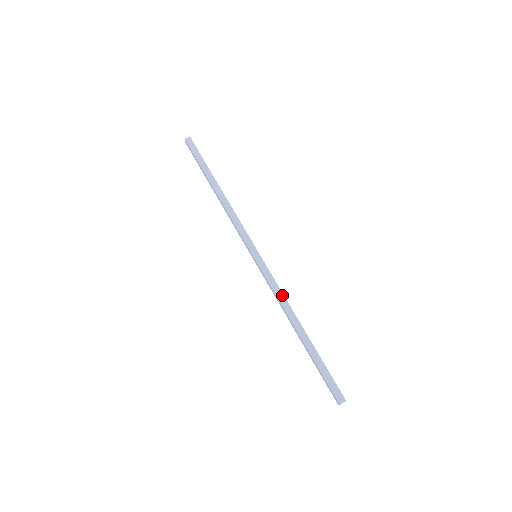
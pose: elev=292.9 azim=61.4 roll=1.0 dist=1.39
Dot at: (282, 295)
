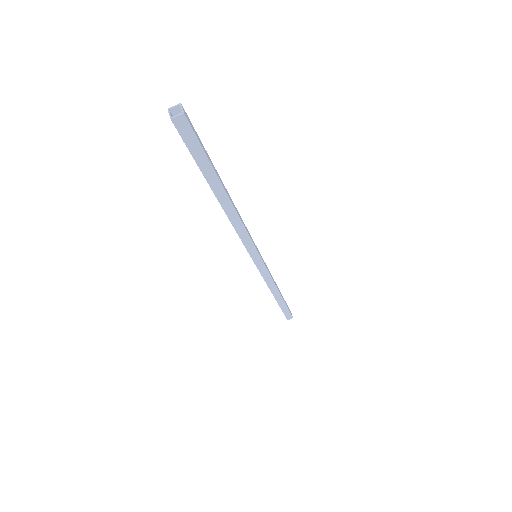
Dot at: (272, 282)
